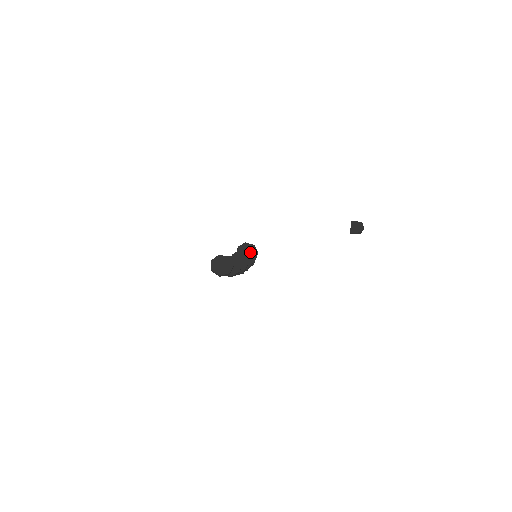
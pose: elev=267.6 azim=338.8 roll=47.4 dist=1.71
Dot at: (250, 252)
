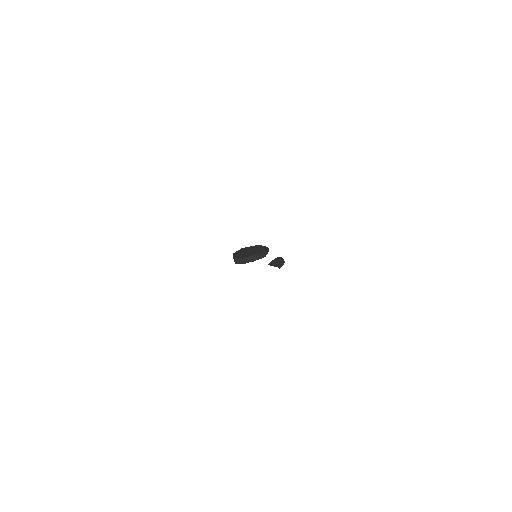
Dot at: occluded
